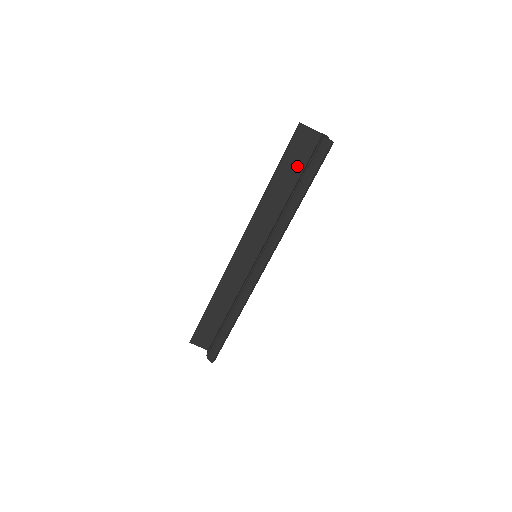
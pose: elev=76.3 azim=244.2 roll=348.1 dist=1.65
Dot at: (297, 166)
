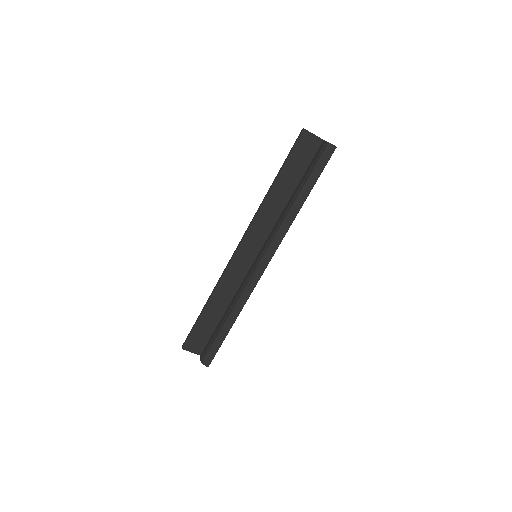
Dot at: (299, 169)
